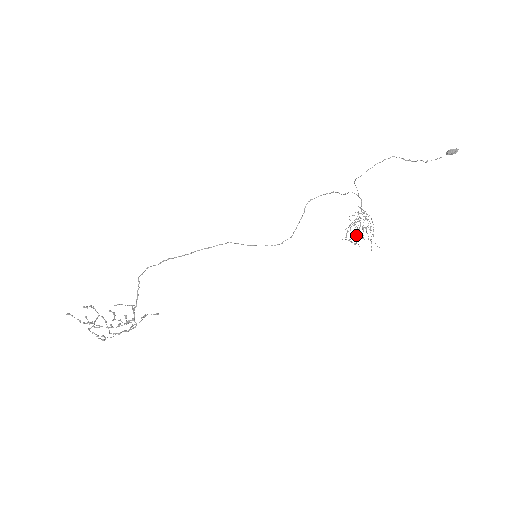
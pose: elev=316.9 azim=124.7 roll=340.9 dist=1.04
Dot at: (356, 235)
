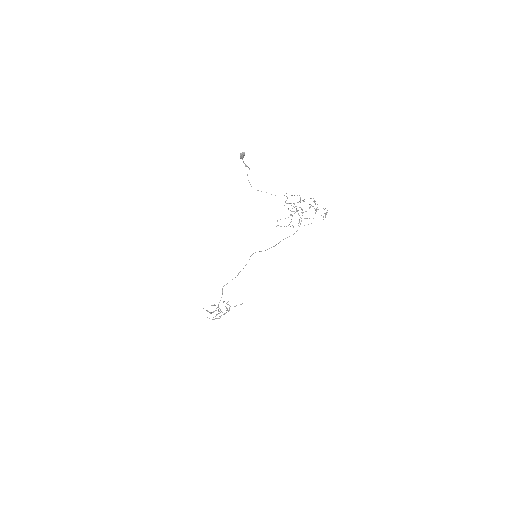
Dot at: occluded
